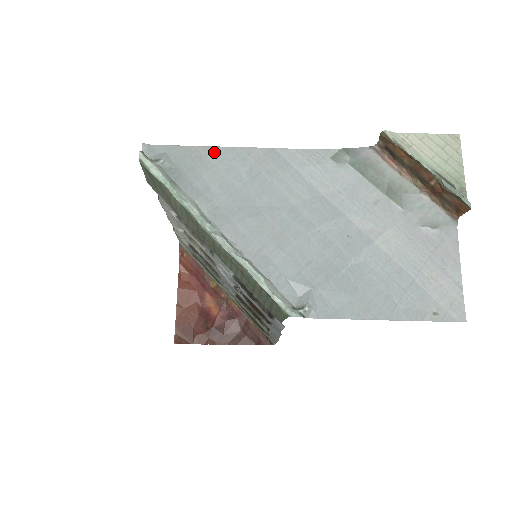
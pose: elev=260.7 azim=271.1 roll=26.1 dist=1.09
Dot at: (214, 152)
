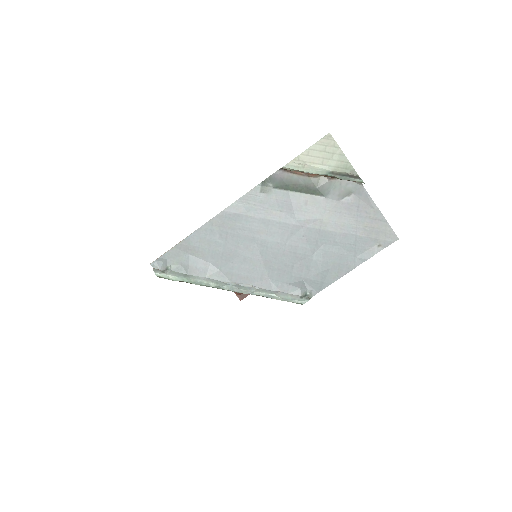
Dot at: (192, 239)
